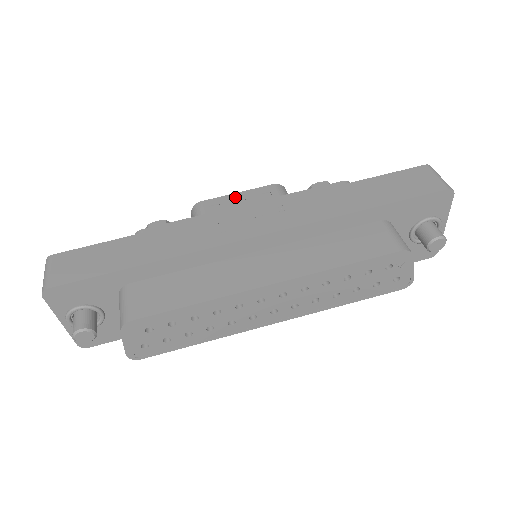
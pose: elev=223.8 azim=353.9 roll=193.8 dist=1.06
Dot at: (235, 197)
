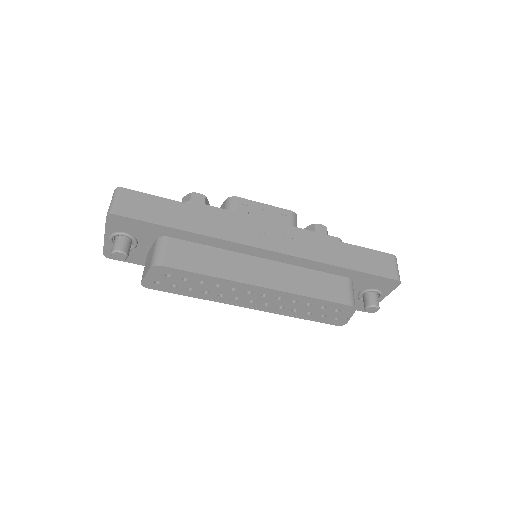
Dot at: (262, 207)
